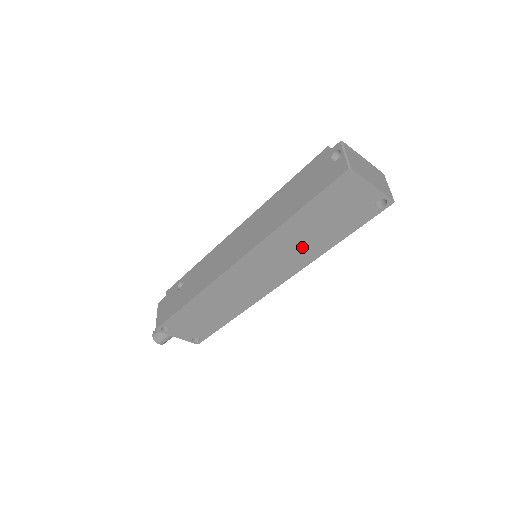
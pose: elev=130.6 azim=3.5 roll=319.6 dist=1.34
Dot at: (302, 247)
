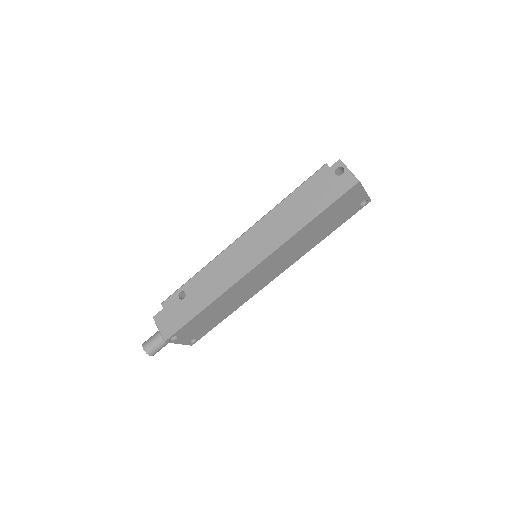
Dot at: (306, 243)
